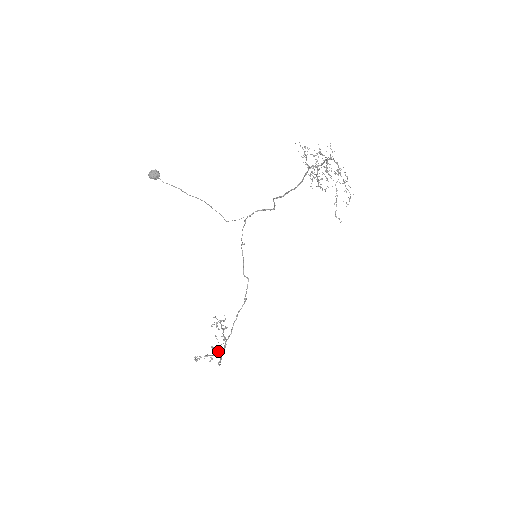
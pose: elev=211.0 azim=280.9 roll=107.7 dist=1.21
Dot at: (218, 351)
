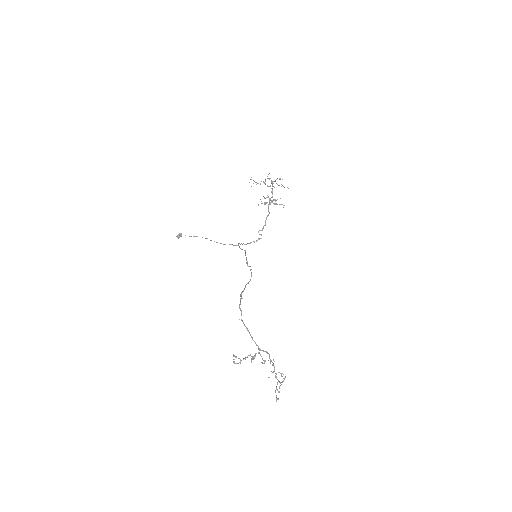
Dot at: (258, 353)
